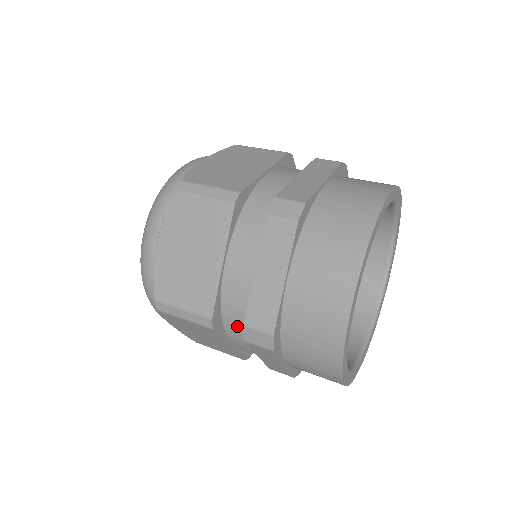
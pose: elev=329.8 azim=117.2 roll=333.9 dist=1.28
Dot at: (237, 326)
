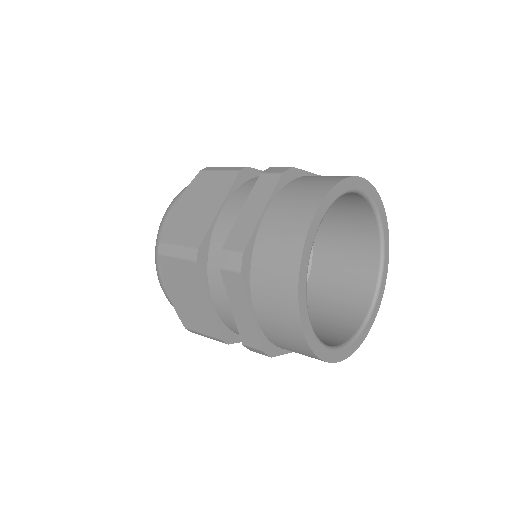
Dot at: occluded
